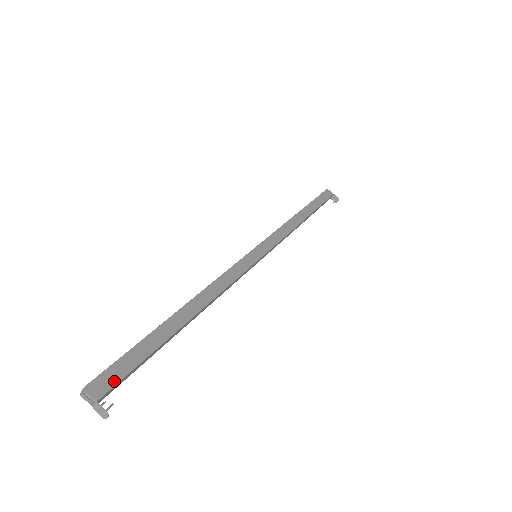
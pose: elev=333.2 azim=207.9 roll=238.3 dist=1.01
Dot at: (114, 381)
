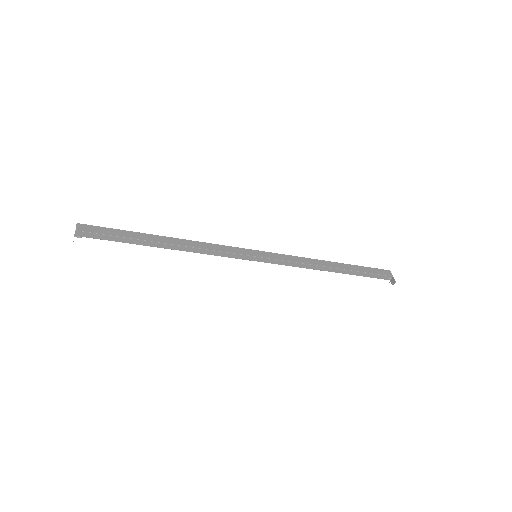
Dot at: (92, 231)
